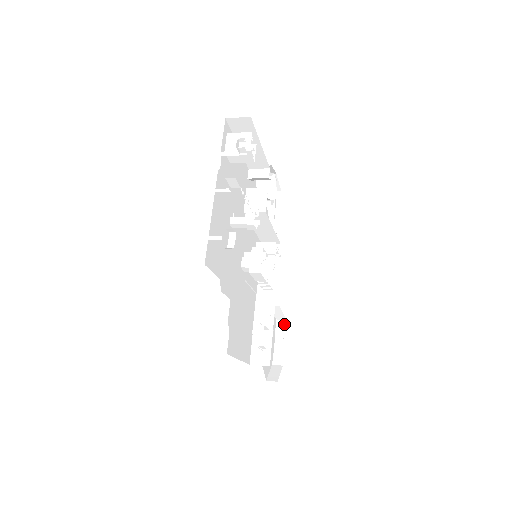
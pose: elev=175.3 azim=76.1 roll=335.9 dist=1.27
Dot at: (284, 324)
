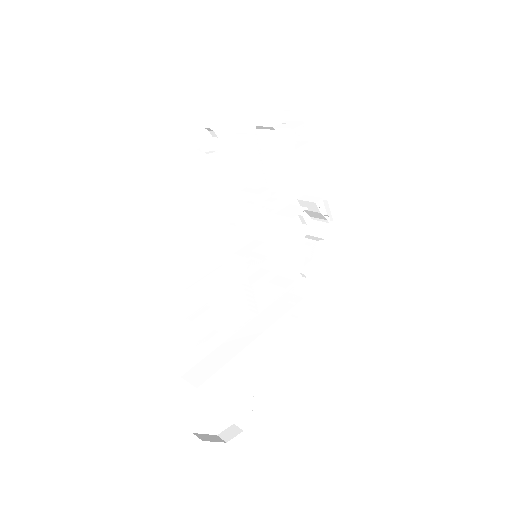
Dot at: (263, 405)
